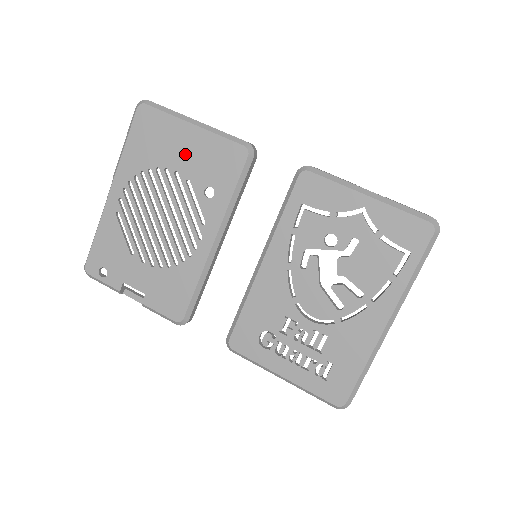
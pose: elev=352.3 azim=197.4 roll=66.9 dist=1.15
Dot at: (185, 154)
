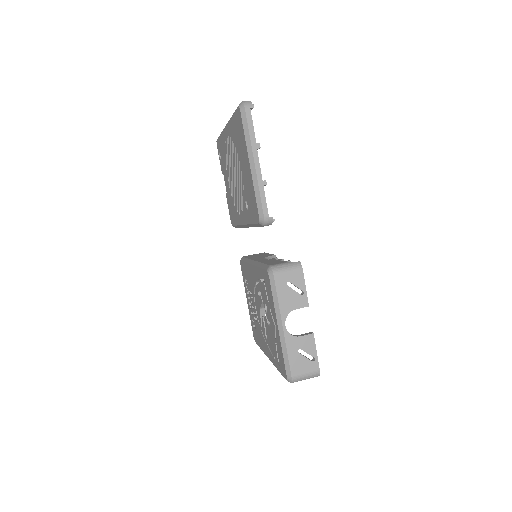
Dot at: (245, 171)
